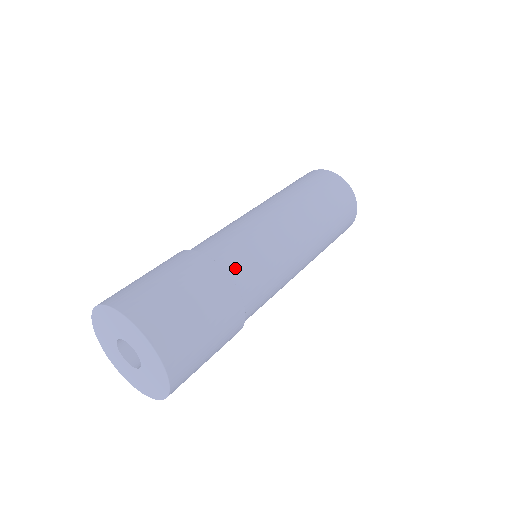
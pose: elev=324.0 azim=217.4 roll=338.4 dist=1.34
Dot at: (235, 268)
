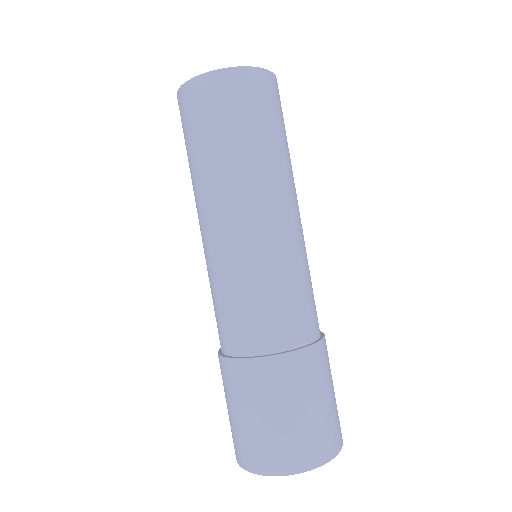
Dot at: (251, 341)
